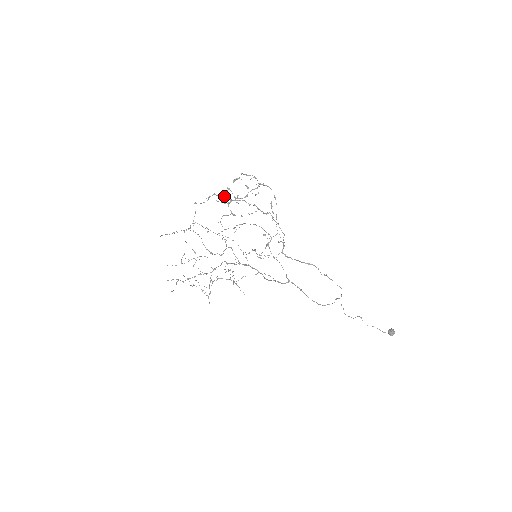
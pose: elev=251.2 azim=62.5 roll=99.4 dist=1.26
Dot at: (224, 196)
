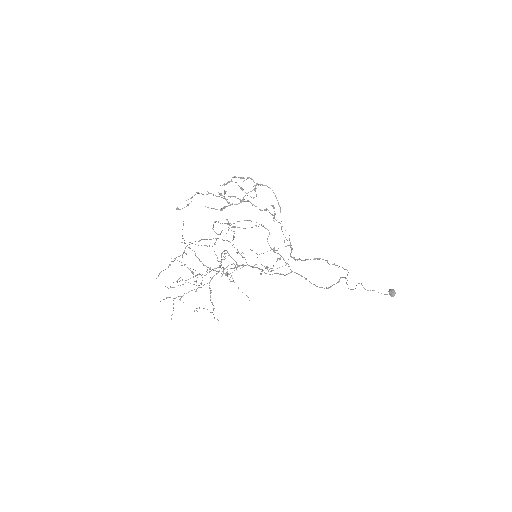
Dot at: (209, 193)
